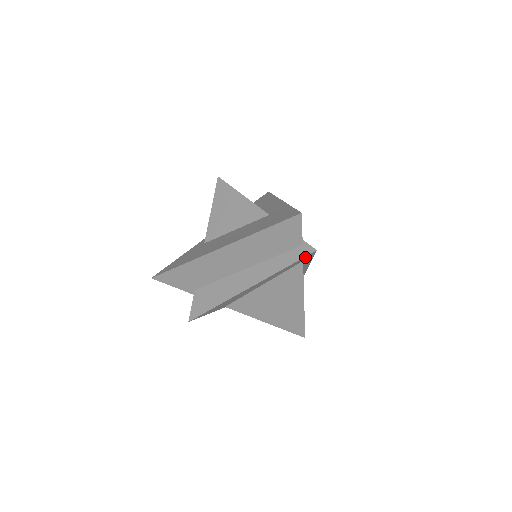
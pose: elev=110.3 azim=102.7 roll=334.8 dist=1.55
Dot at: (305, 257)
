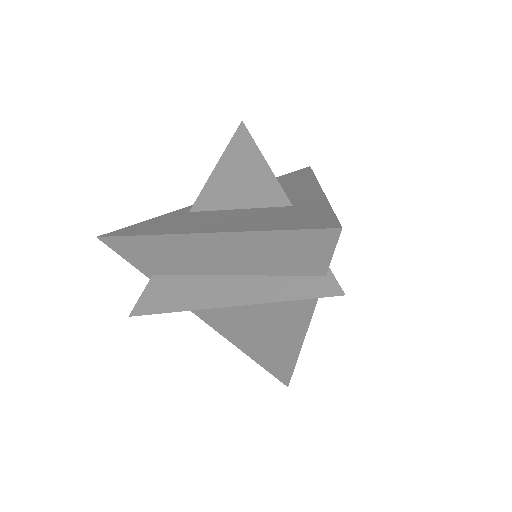
Dot at: (323, 296)
